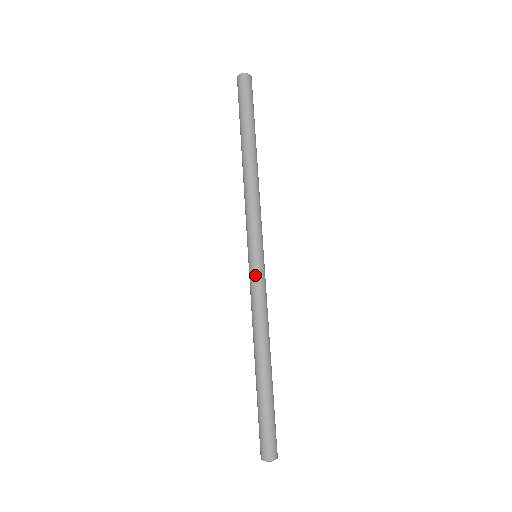
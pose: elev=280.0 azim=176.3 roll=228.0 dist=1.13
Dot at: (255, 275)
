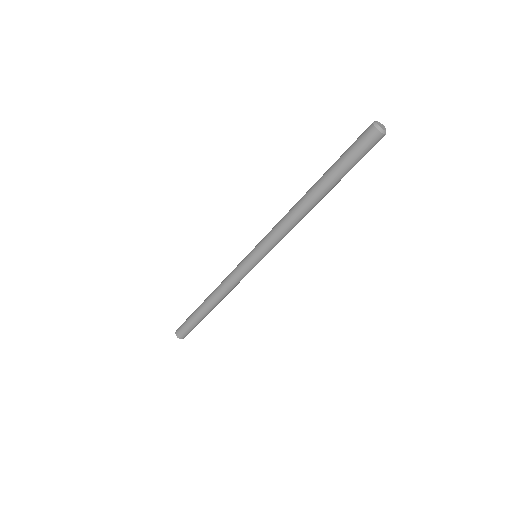
Dot at: (245, 270)
